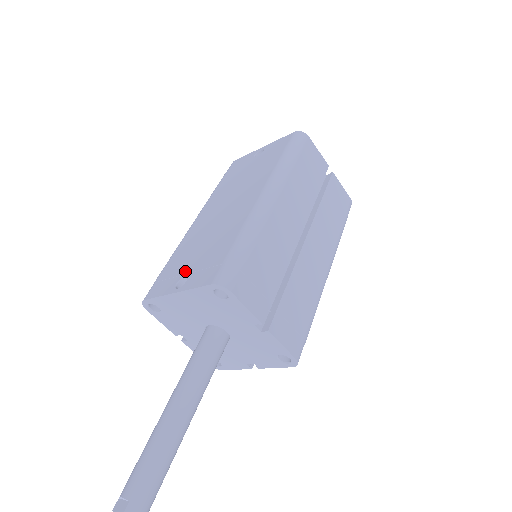
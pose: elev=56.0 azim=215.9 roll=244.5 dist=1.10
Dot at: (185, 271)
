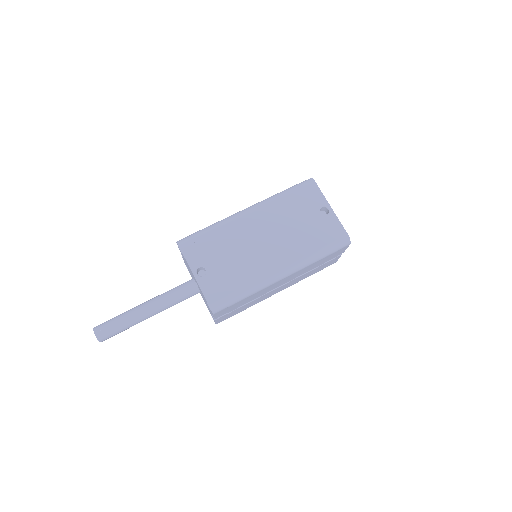
Dot at: (209, 265)
